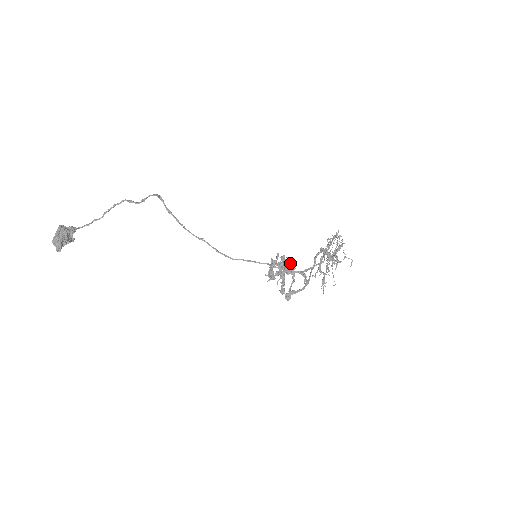
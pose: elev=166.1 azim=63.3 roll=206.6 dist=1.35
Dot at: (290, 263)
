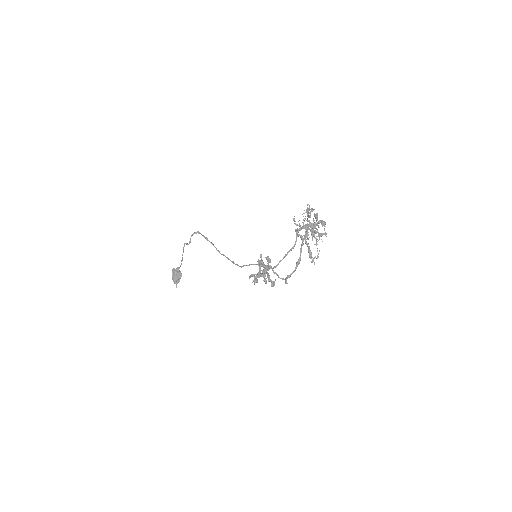
Dot at: (252, 274)
